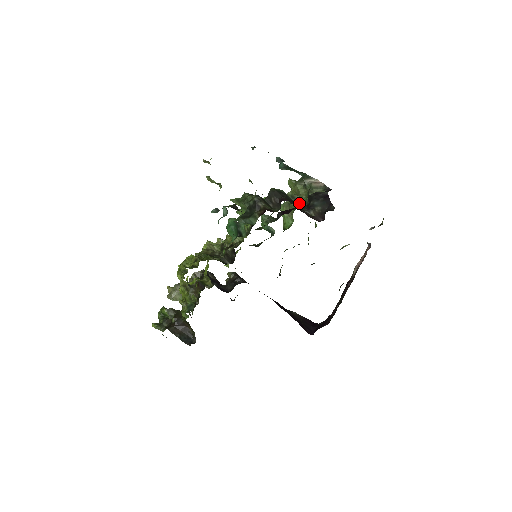
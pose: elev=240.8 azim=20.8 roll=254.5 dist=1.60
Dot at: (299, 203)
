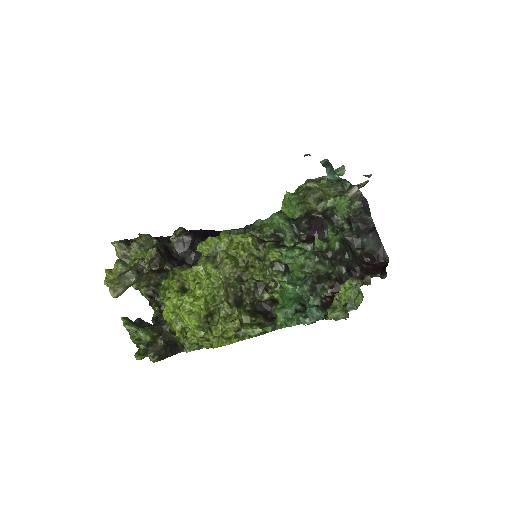
Dot at: (320, 200)
